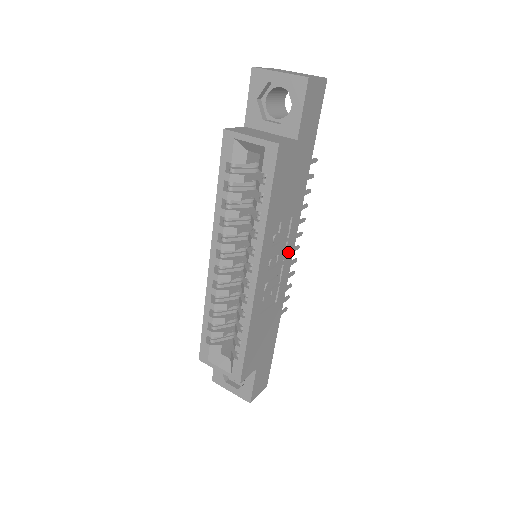
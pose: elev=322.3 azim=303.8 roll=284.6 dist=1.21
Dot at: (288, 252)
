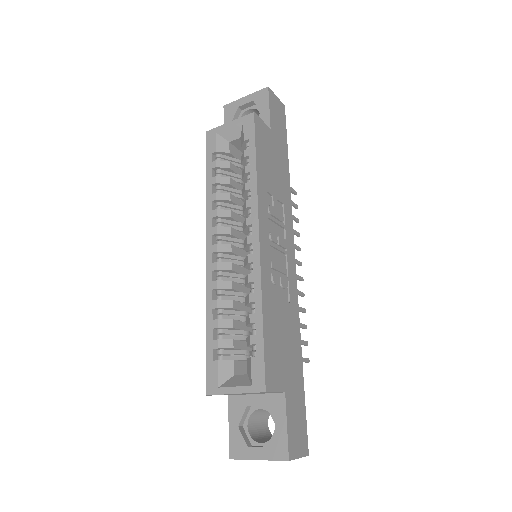
Dot at: (289, 245)
